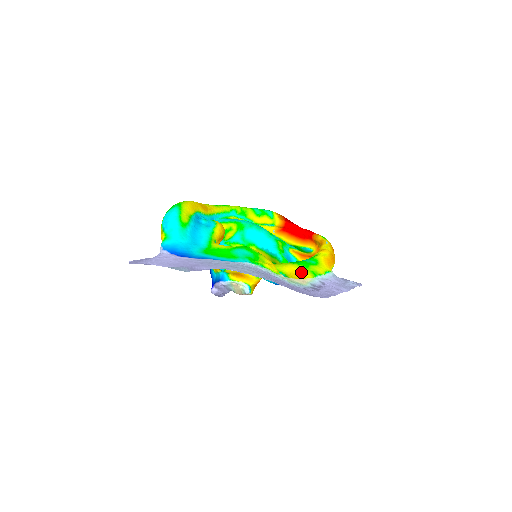
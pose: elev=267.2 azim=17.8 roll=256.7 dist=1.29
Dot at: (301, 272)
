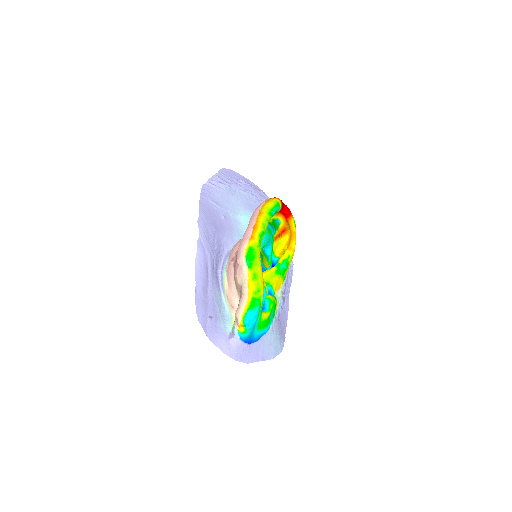
Dot at: (280, 282)
